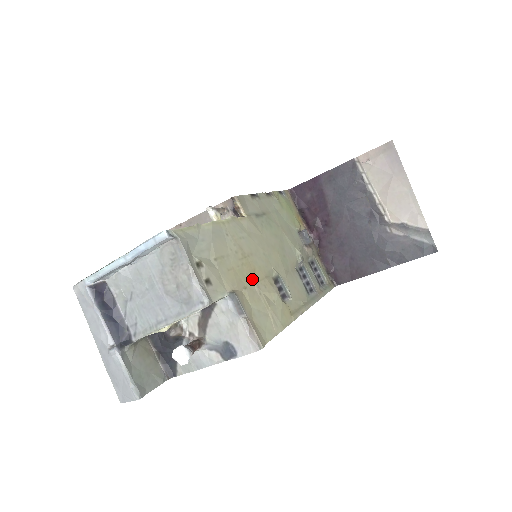
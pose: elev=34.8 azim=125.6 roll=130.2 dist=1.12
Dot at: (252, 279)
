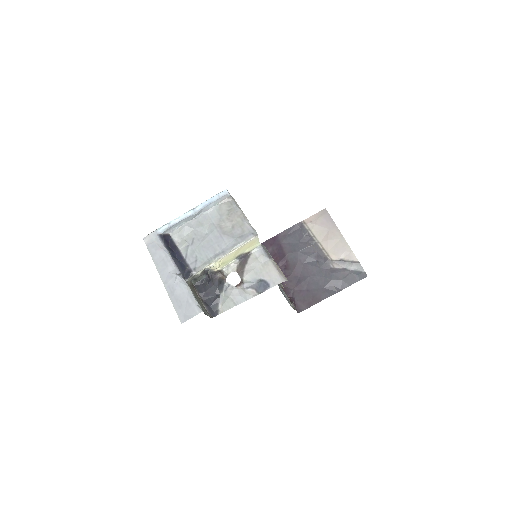
Dot at: occluded
